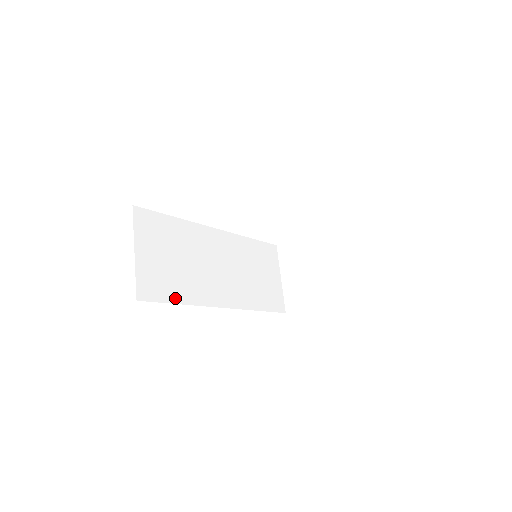
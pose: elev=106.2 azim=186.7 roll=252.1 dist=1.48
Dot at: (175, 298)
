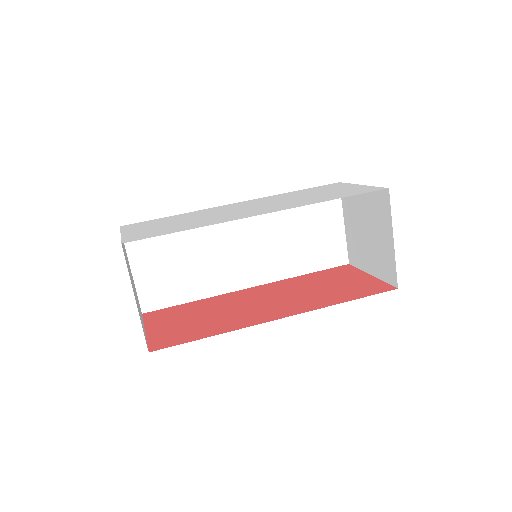
Dot at: (185, 298)
